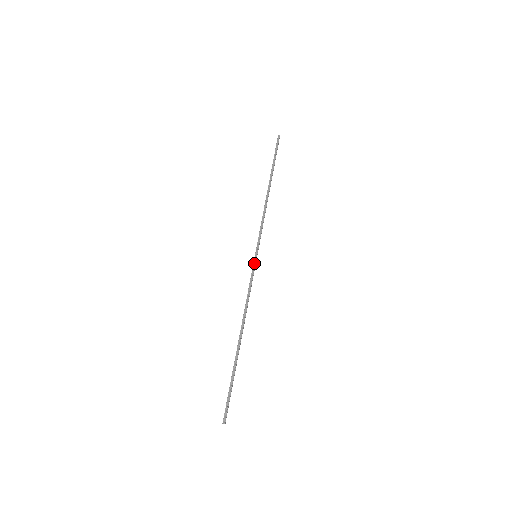
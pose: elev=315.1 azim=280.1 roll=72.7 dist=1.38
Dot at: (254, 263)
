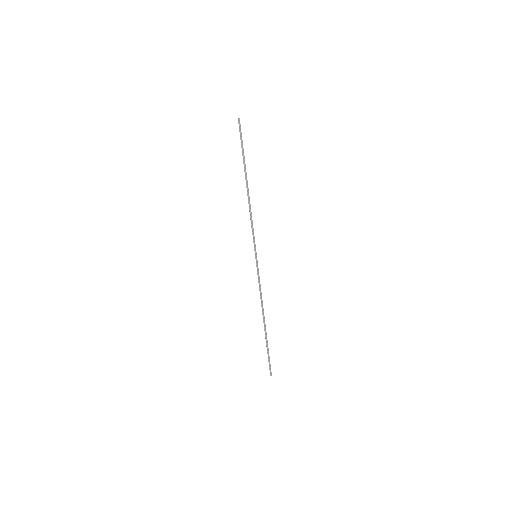
Dot at: (256, 263)
